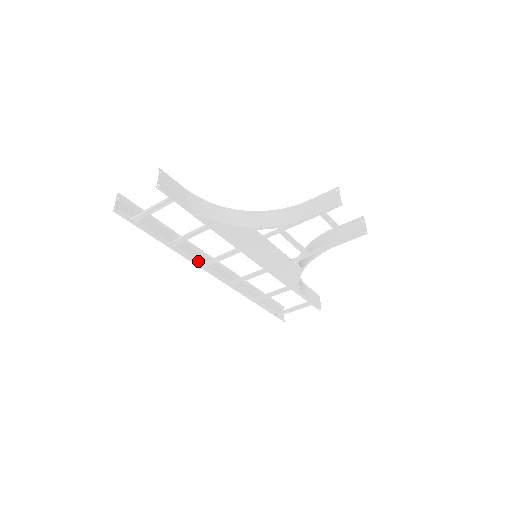
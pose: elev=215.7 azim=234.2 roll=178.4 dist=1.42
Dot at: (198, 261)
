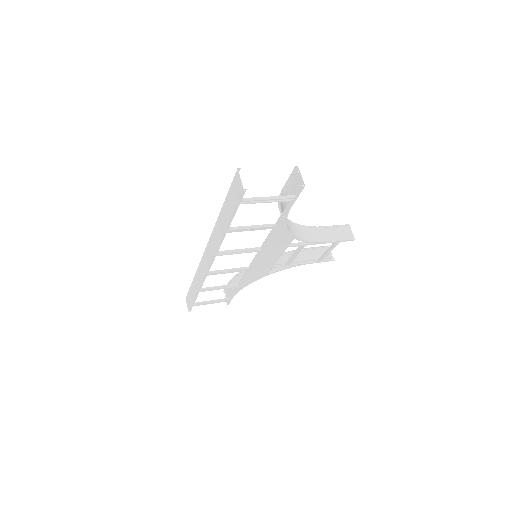
Dot at: occluded
